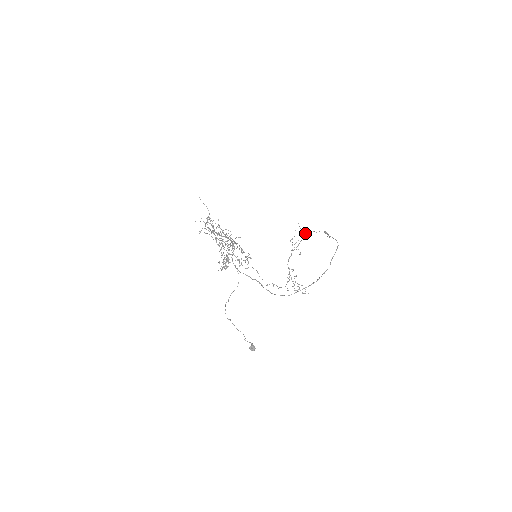
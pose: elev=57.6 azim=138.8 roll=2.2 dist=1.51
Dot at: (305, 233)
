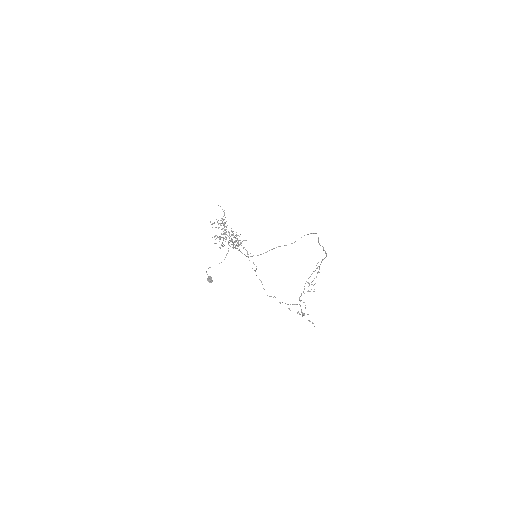
Dot at: occluded
